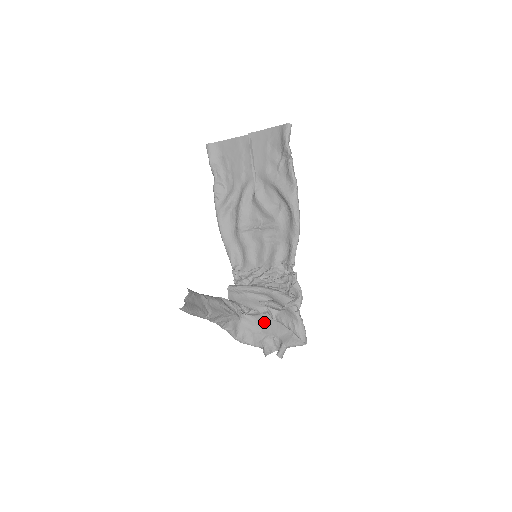
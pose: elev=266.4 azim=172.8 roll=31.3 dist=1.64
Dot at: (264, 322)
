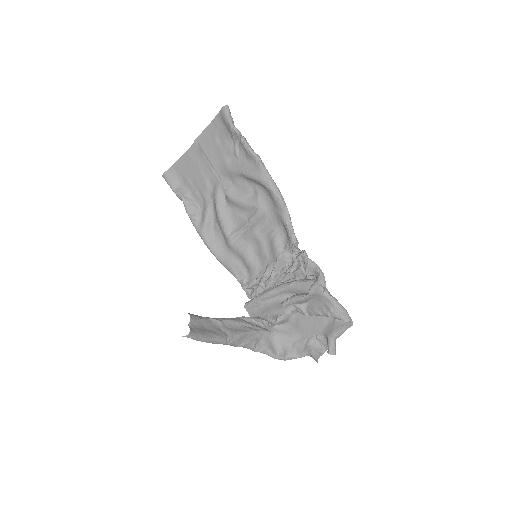
Dot at: (298, 325)
